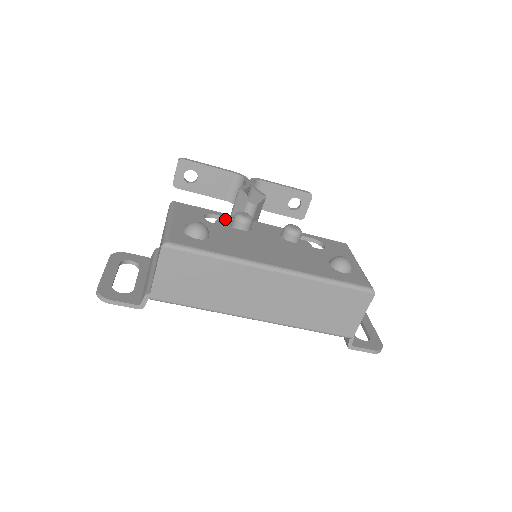
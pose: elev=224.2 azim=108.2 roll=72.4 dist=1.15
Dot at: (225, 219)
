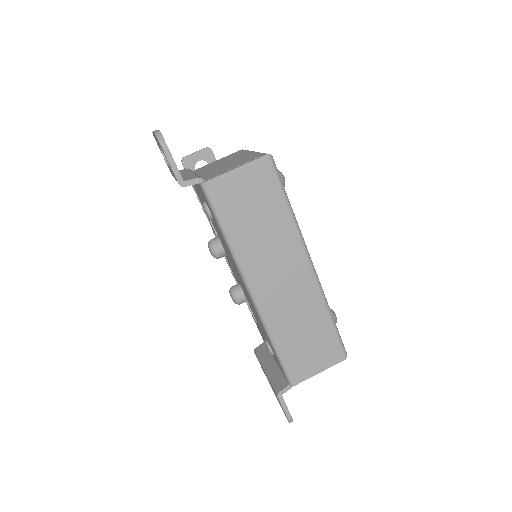
Dot at: occluded
